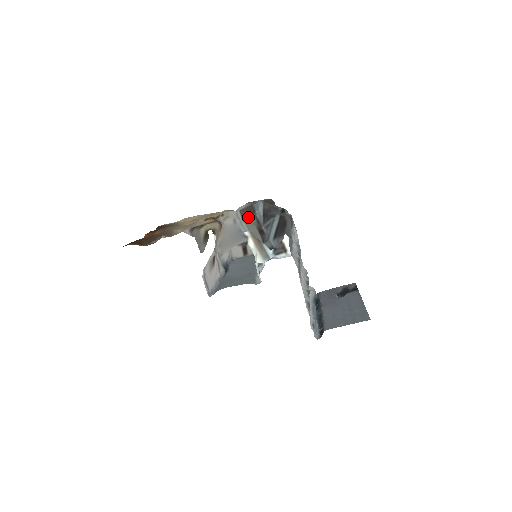
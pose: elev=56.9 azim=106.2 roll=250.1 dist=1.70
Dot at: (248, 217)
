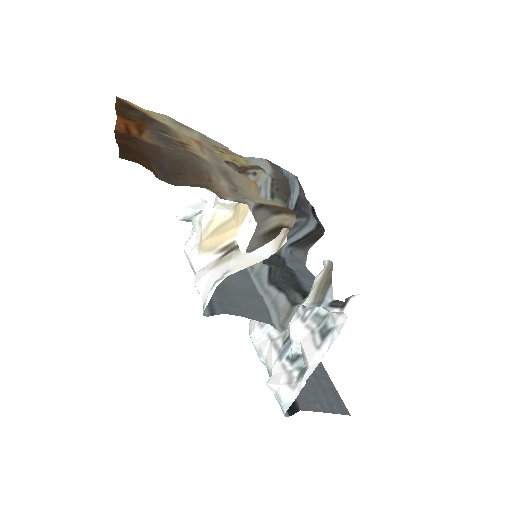
Dot at: (281, 198)
